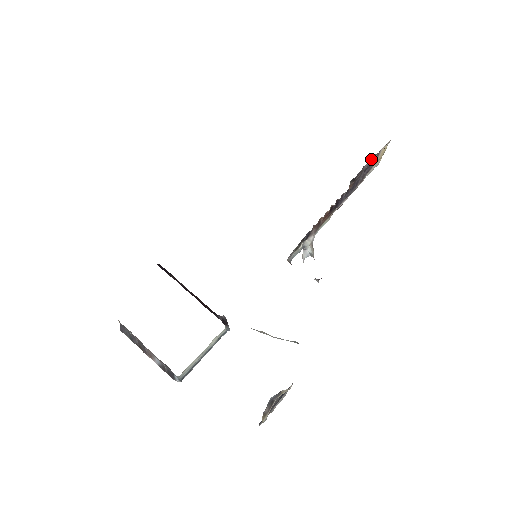
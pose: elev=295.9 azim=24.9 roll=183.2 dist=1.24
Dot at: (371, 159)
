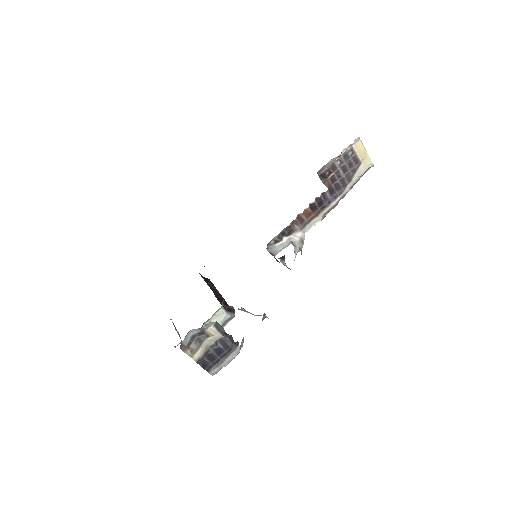
Dot at: (341, 157)
